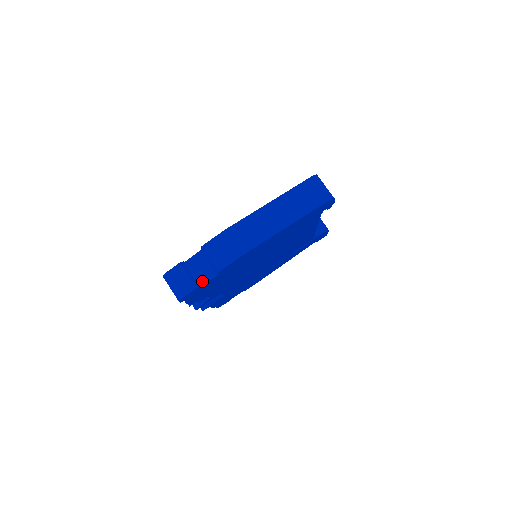
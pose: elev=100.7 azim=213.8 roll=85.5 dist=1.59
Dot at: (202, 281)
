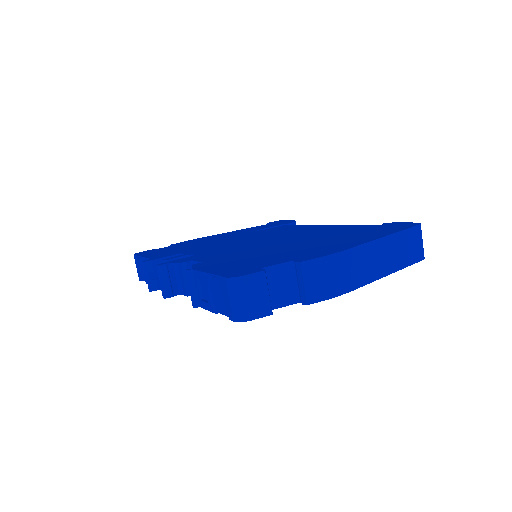
Dot at: (274, 303)
